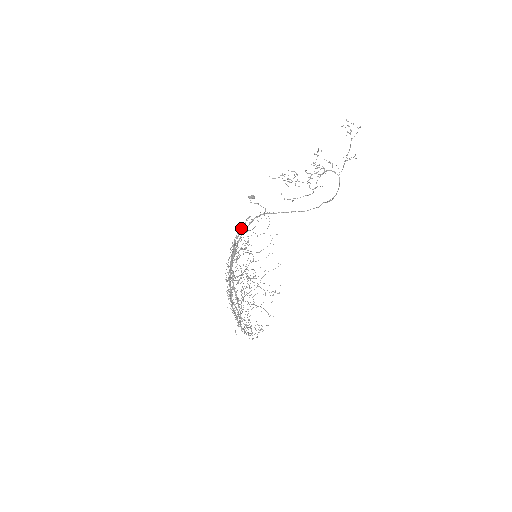
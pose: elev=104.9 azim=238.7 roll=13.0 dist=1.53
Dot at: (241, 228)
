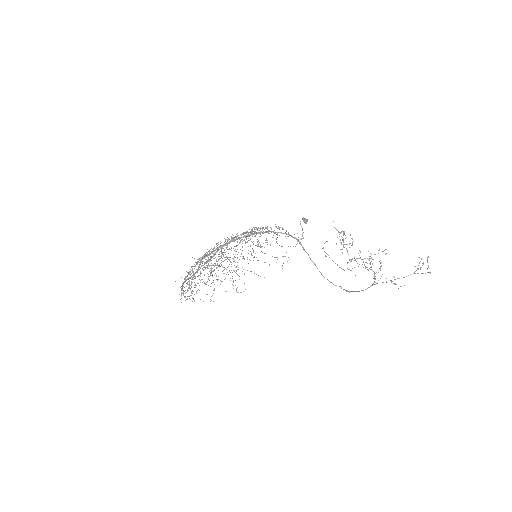
Dot at: occluded
